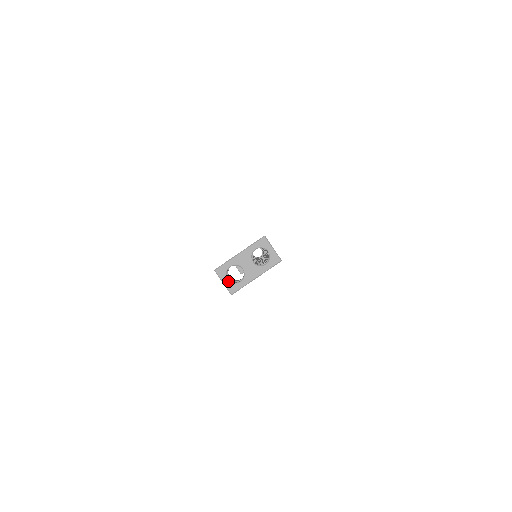
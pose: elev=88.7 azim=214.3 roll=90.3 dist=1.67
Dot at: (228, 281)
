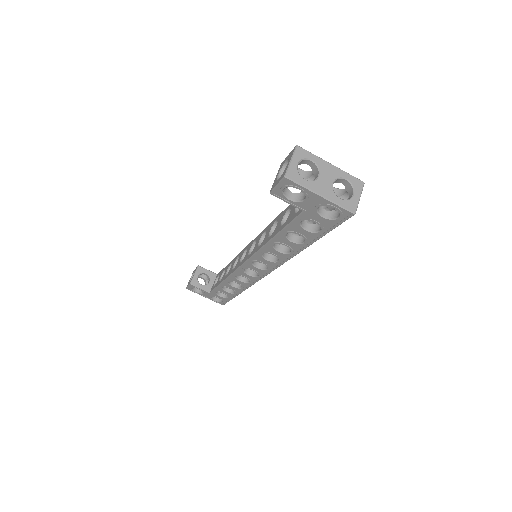
Dot at: (297, 165)
